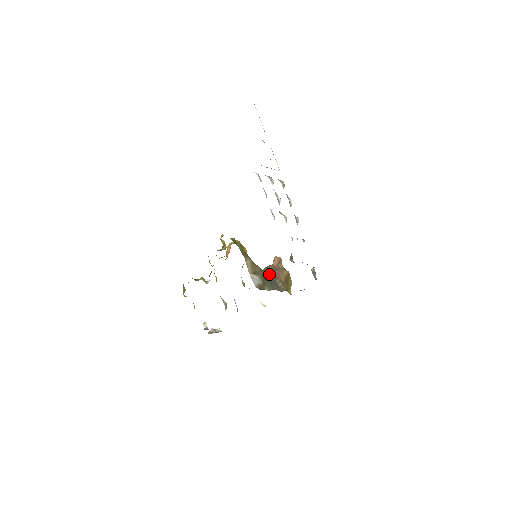
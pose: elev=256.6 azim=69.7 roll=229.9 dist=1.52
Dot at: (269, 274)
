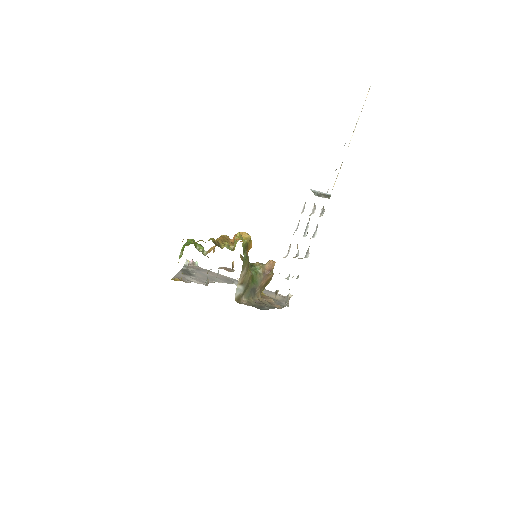
Dot at: (255, 279)
